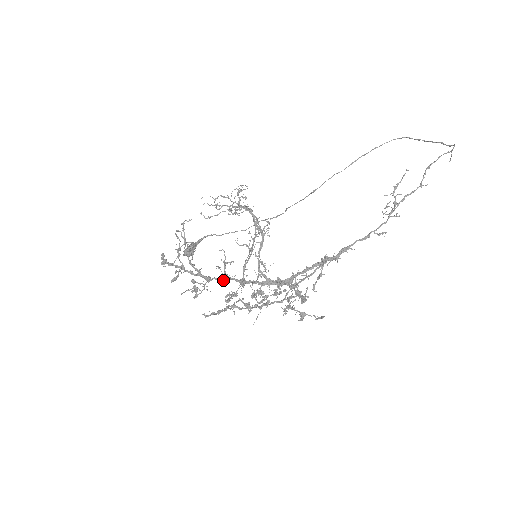
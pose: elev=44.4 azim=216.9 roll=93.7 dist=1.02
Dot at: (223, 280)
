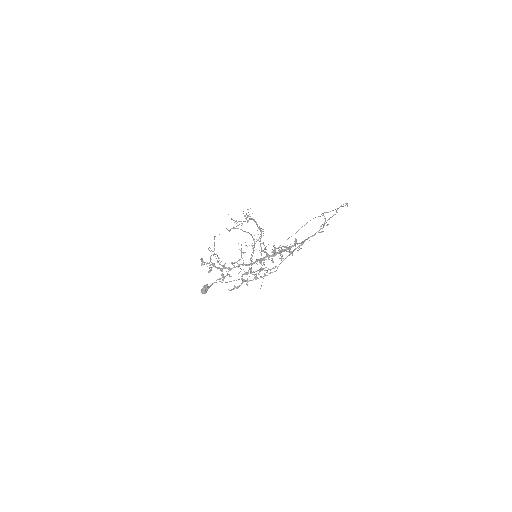
Dot at: (238, 273)
